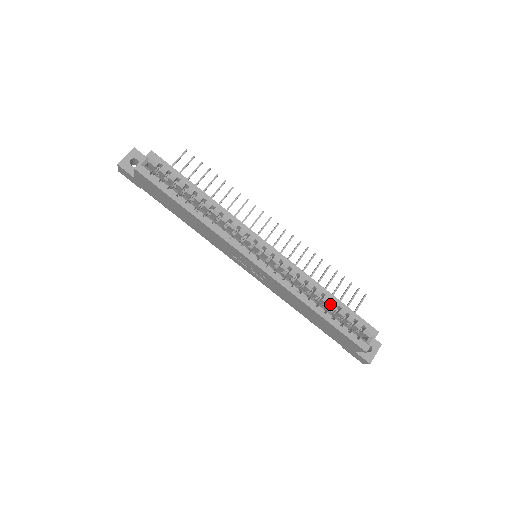
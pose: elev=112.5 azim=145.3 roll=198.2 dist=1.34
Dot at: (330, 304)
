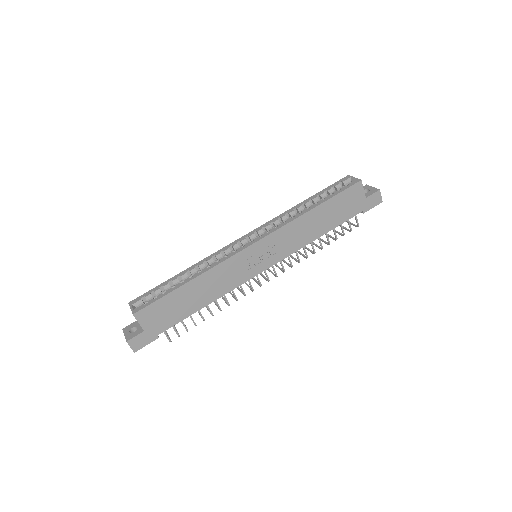
Dot at: (313, 203)
